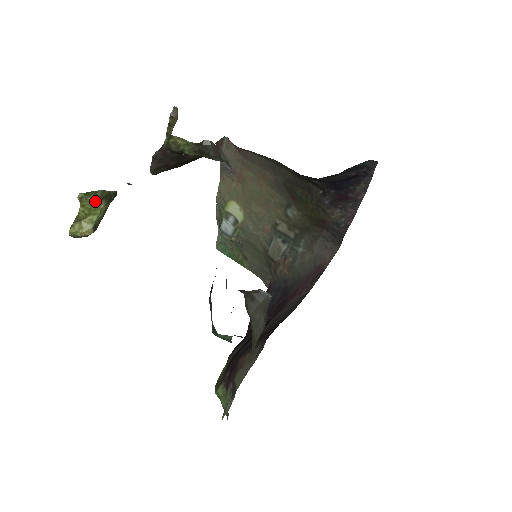
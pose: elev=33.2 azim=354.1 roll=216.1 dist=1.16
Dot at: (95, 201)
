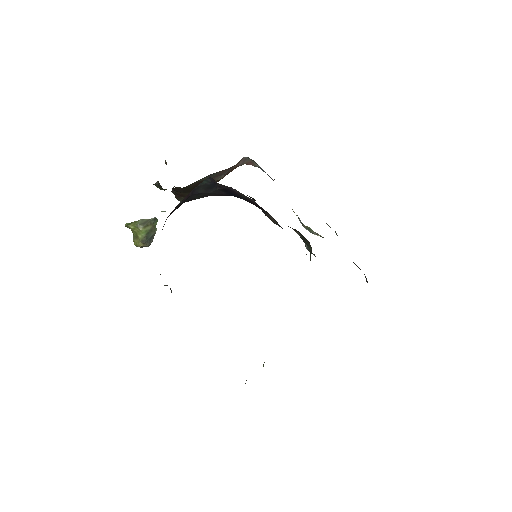
Dot at: (134, 227)
